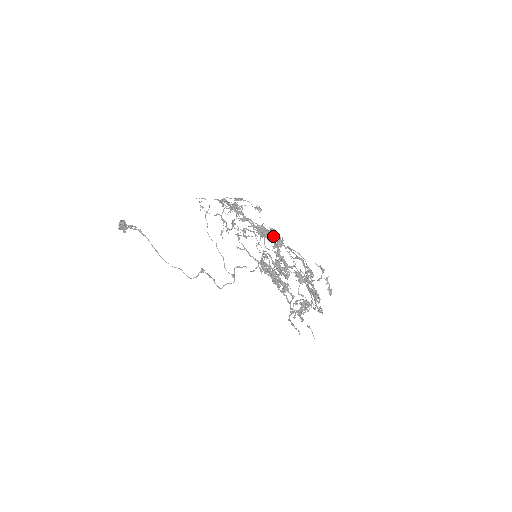
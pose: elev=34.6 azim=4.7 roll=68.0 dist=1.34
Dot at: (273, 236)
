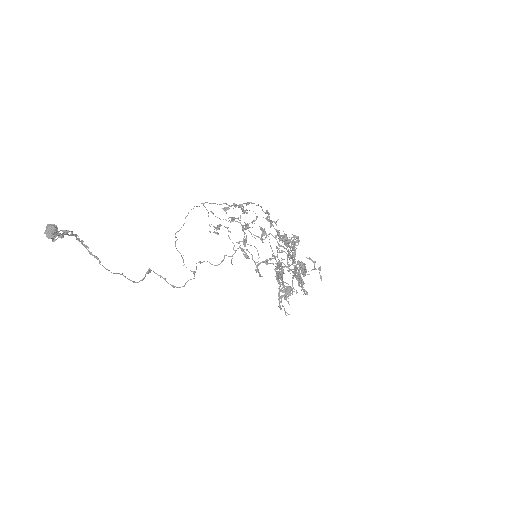
Dot at: occluded
